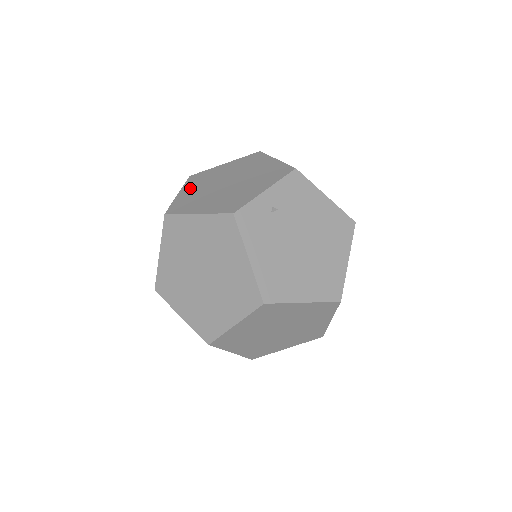
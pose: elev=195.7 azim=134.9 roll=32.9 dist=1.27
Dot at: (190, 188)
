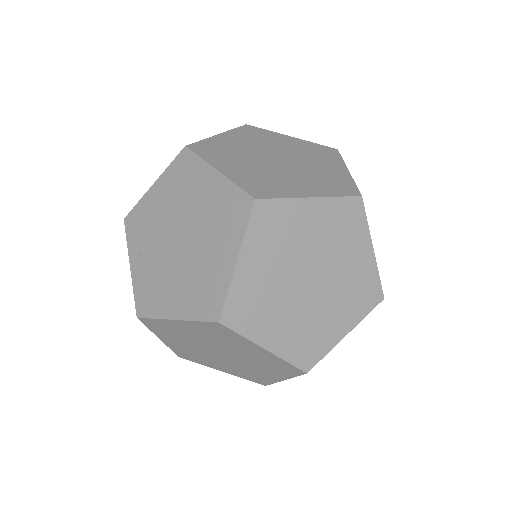
Dot at: (256, 256)
